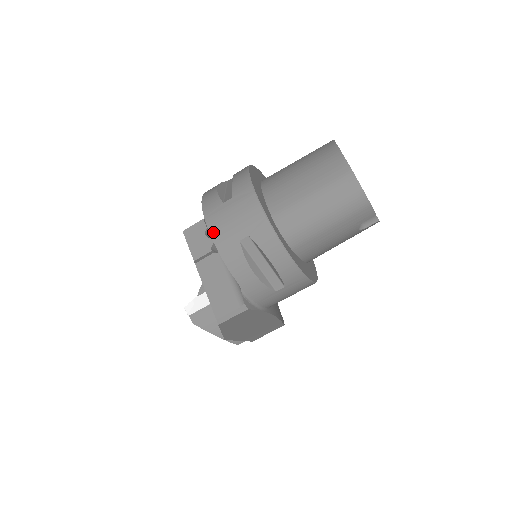
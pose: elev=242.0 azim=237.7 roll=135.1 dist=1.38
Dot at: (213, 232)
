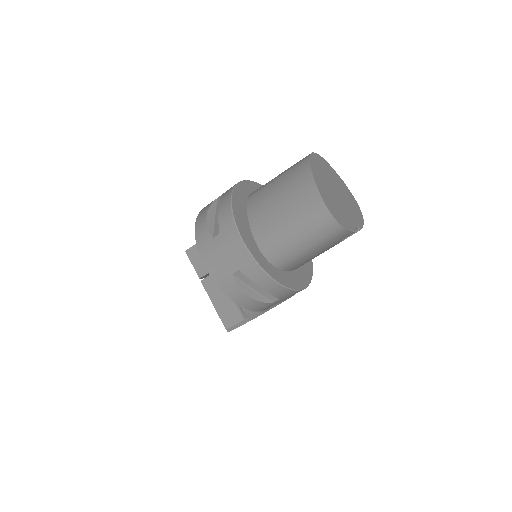
Dot at: (208, 266)
